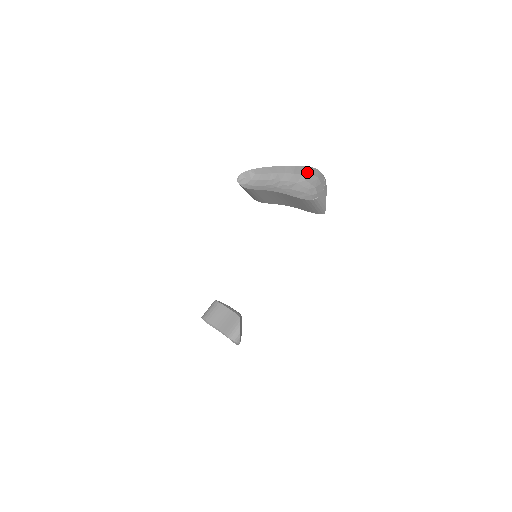
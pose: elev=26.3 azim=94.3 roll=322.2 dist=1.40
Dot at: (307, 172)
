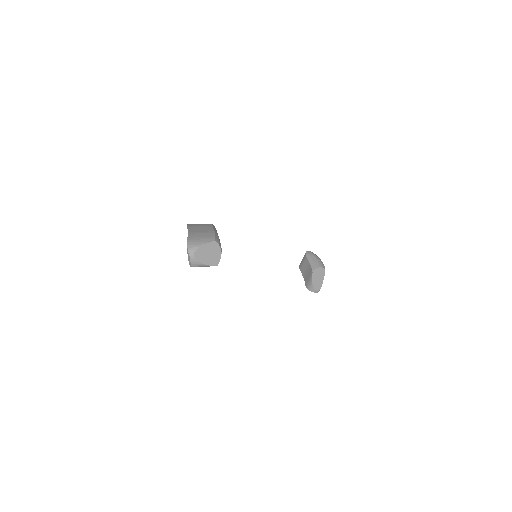
Dot at: (191, 241)
